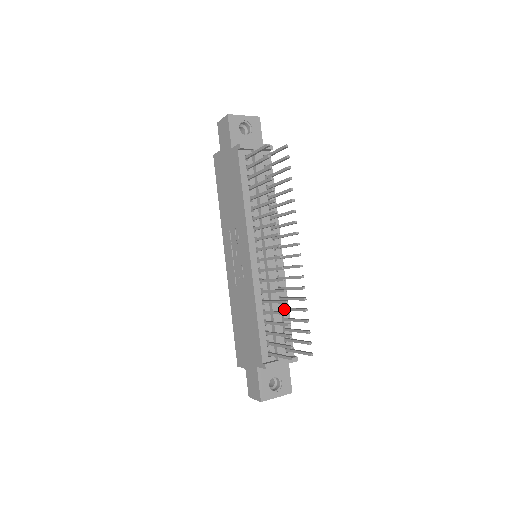
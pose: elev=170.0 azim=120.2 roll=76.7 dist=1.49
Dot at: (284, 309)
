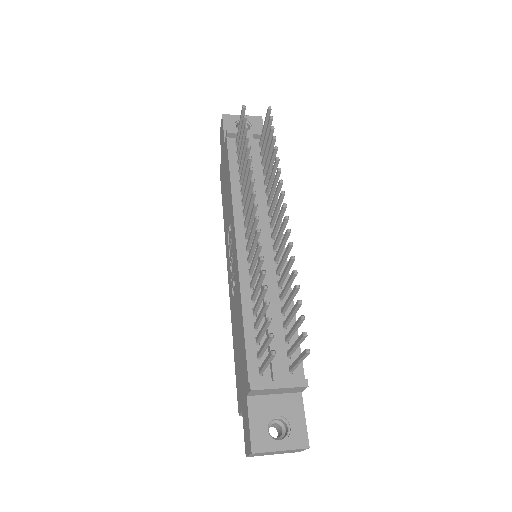
Dot at: (283, 307)
